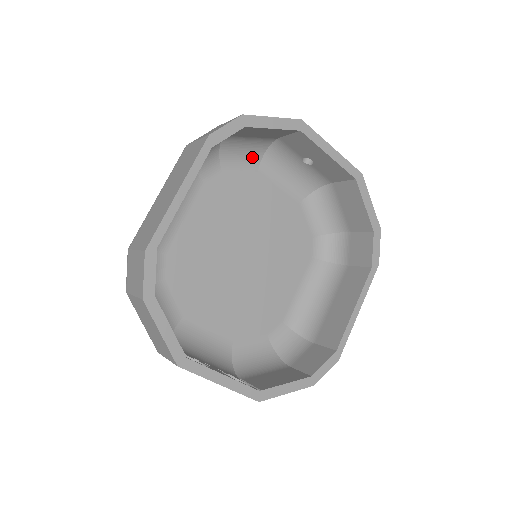
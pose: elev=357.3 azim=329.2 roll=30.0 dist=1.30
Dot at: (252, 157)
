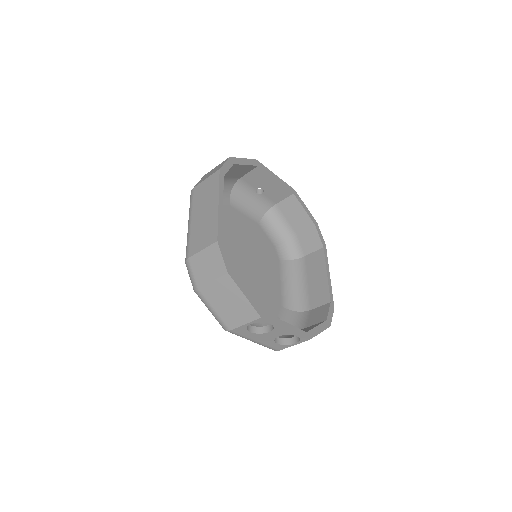
Dot at: (225, 196)
